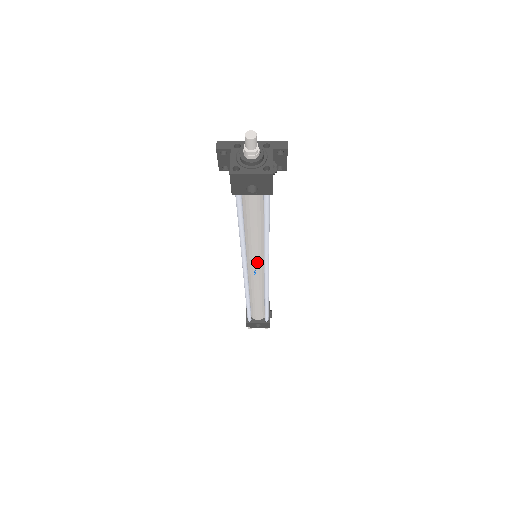
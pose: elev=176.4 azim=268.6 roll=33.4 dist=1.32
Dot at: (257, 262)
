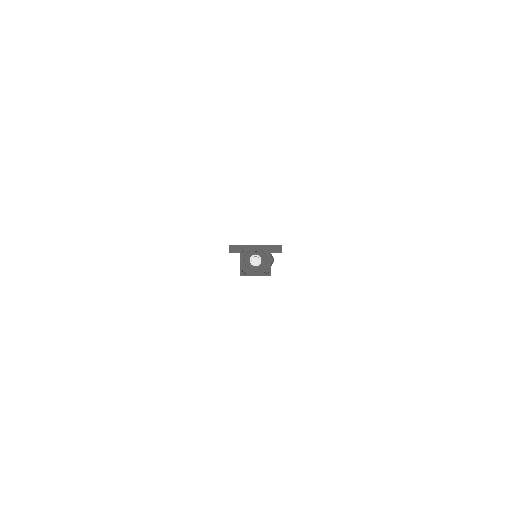
Dot at: occluded
